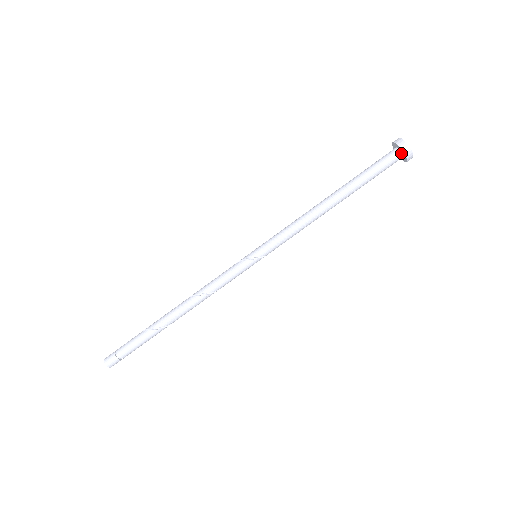
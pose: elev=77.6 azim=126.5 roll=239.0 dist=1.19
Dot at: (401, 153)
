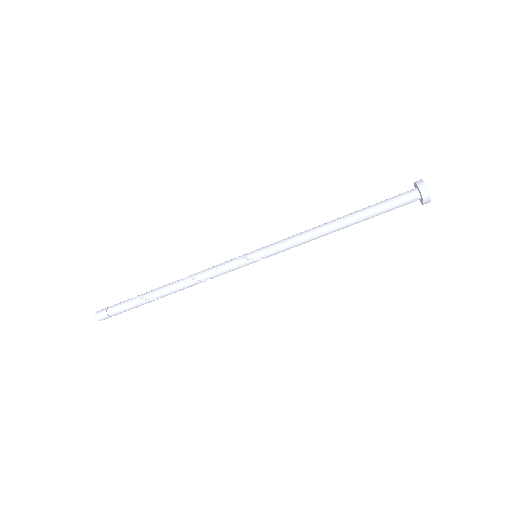
Dot at: (420, 196)
